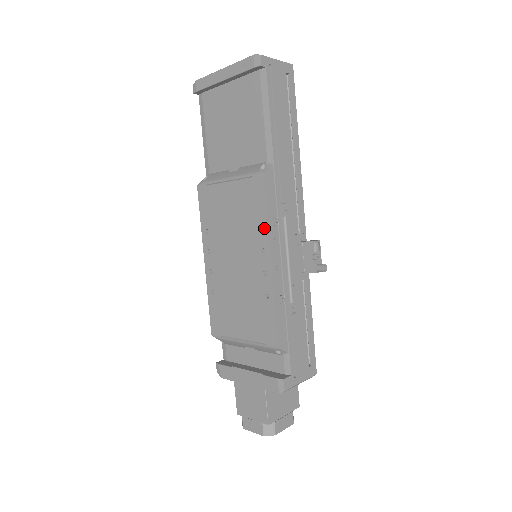
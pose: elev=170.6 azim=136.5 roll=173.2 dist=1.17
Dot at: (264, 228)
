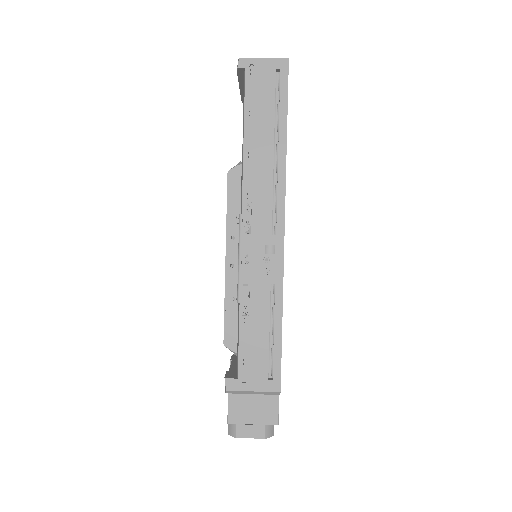
Dot at: (227, 225)
